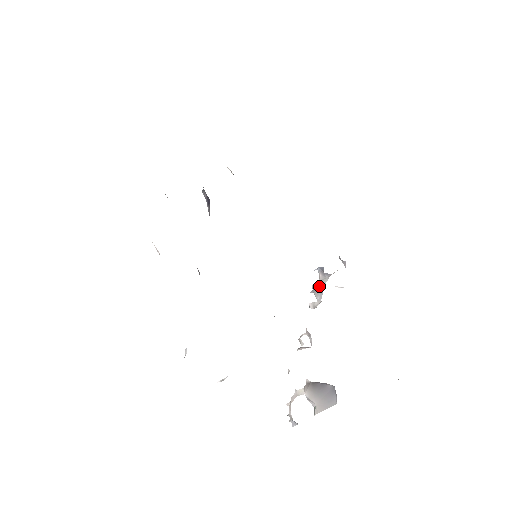
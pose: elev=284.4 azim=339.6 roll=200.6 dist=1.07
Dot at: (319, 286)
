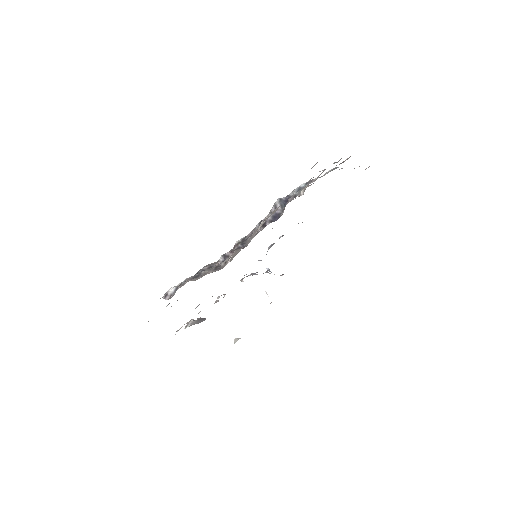
Dot at: (257, 274)
